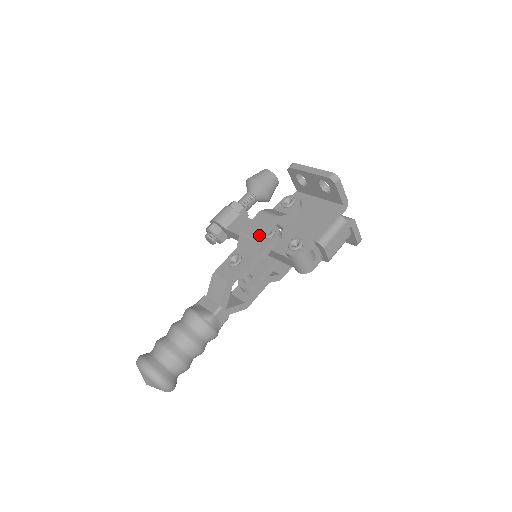
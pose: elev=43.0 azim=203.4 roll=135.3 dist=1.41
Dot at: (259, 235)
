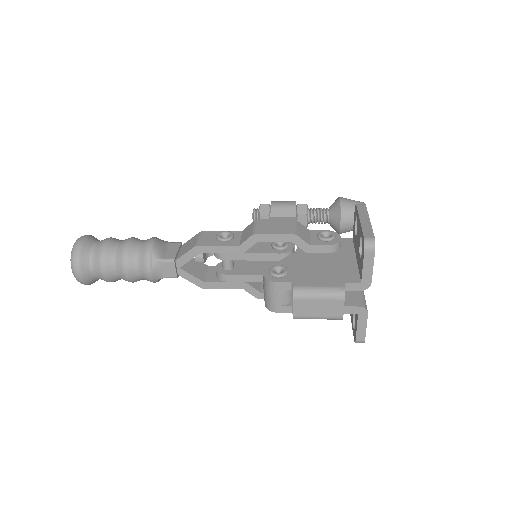
Dot at: (260, 233)
